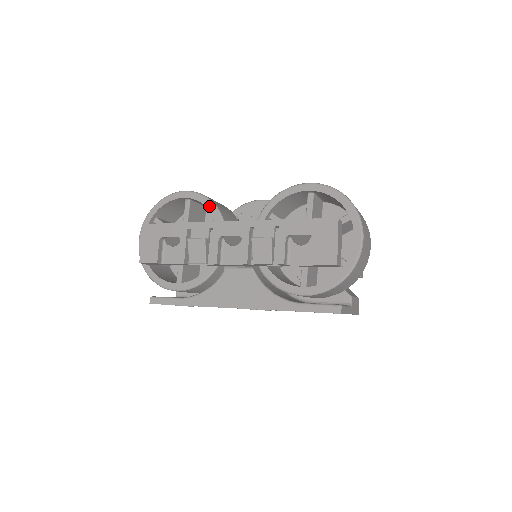
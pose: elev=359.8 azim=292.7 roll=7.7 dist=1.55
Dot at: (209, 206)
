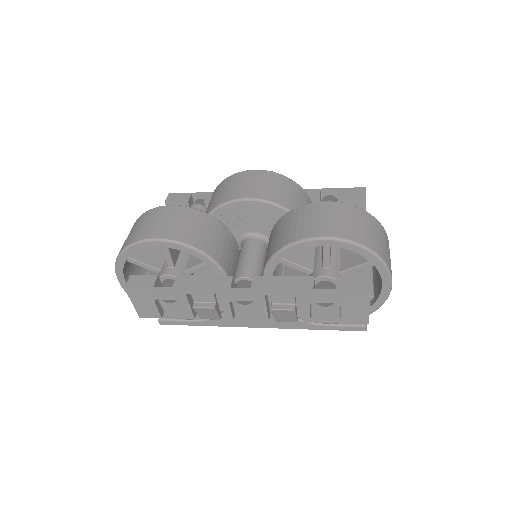
Dot at: (198, 256)
